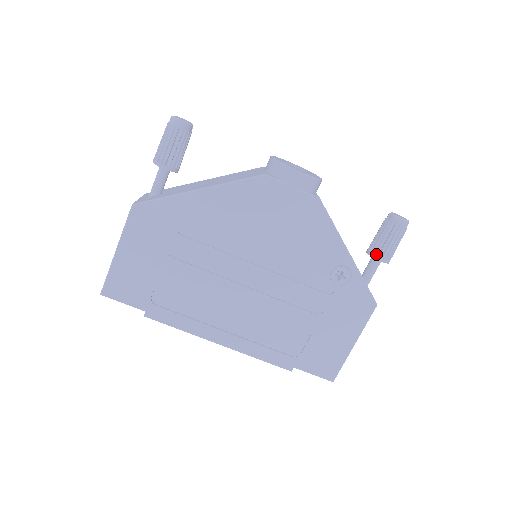
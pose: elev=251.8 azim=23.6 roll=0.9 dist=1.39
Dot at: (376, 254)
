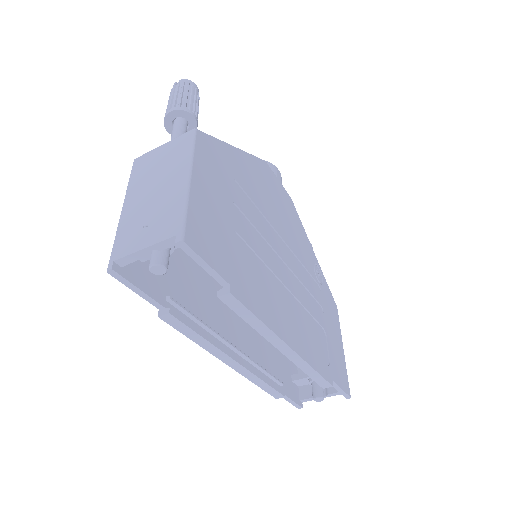
Dot at: occluded
